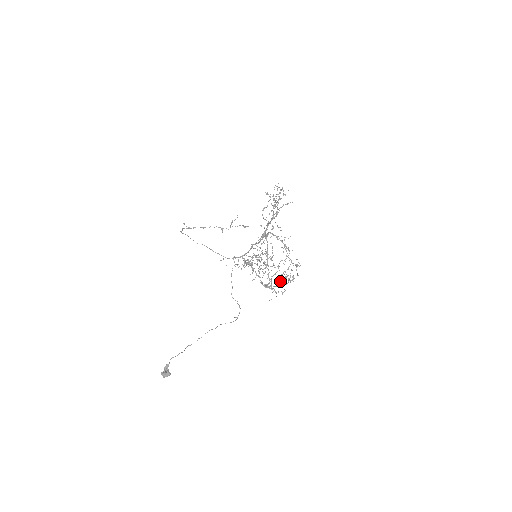
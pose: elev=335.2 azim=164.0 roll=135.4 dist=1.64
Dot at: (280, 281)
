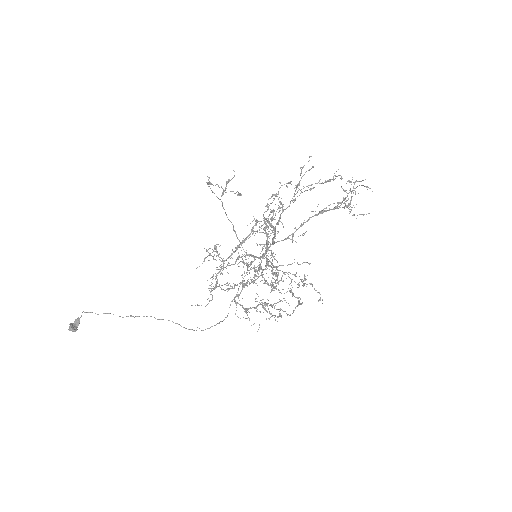
Dot at: occluded
